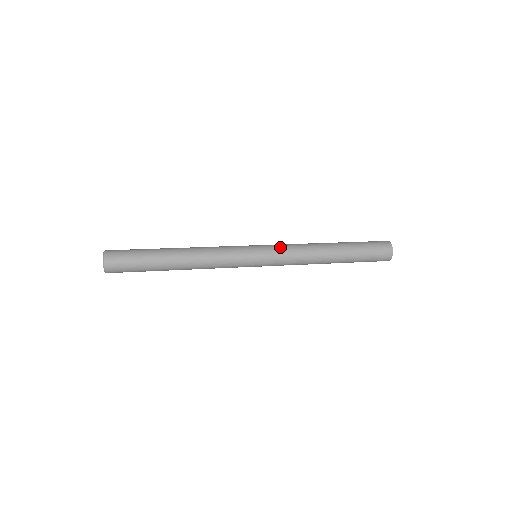
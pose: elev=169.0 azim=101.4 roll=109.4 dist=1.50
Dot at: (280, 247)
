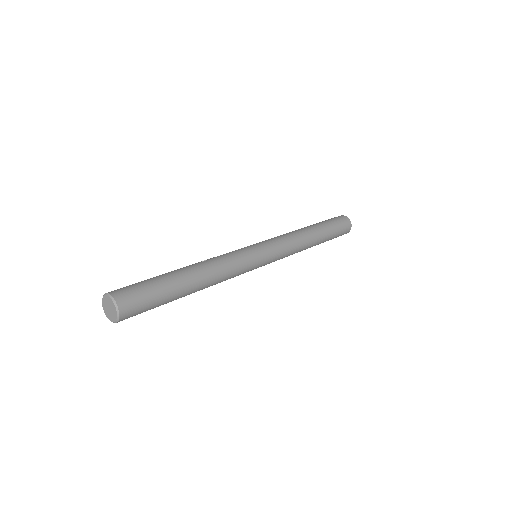
Dot at: (282, 252)
